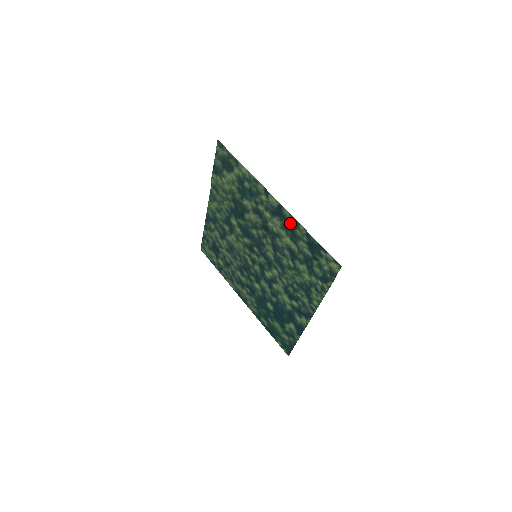
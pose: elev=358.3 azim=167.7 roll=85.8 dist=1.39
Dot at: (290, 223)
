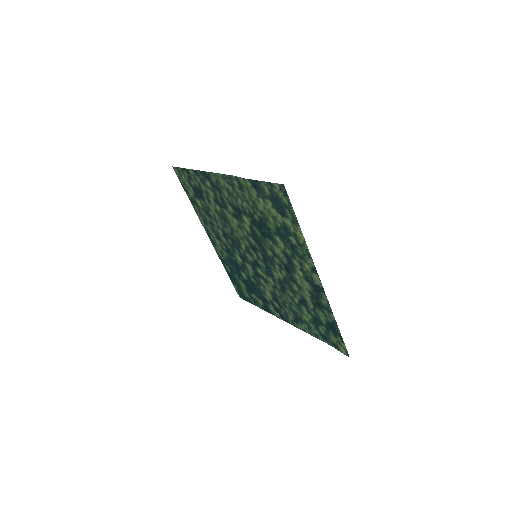
Dot at: (322, 302)
